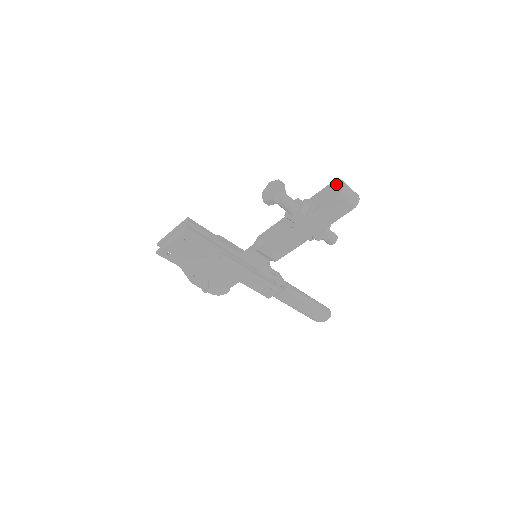
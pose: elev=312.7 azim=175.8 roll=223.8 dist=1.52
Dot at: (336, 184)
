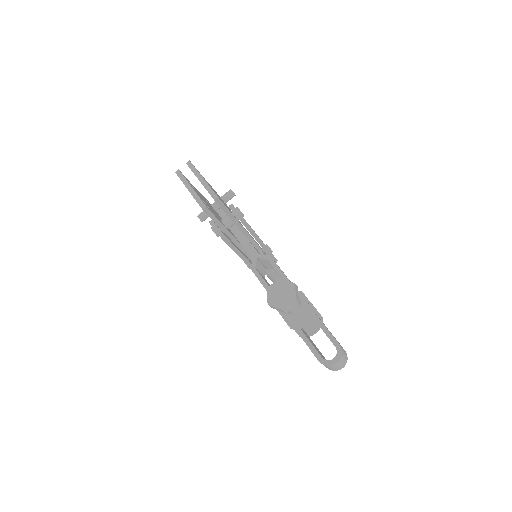
Dot at: (337, 349)
